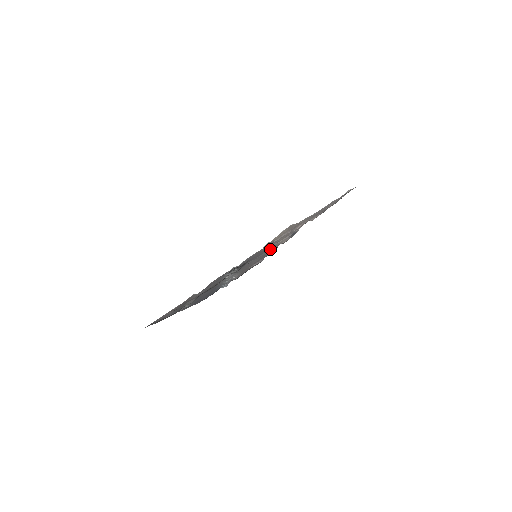
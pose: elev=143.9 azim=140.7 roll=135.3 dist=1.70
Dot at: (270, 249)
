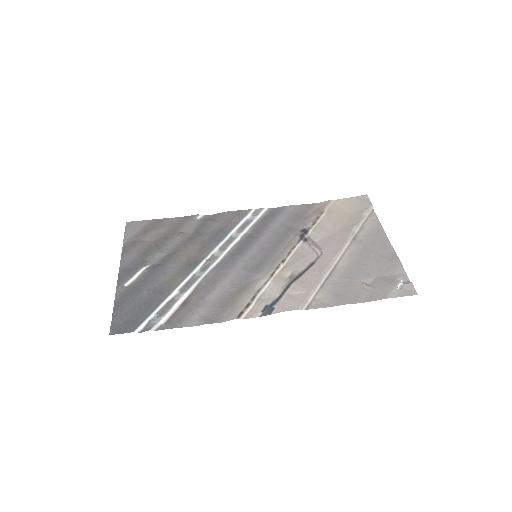
Dot at: (254, 283)
